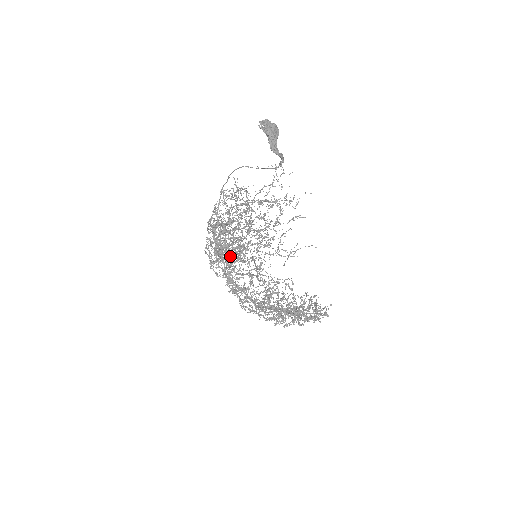
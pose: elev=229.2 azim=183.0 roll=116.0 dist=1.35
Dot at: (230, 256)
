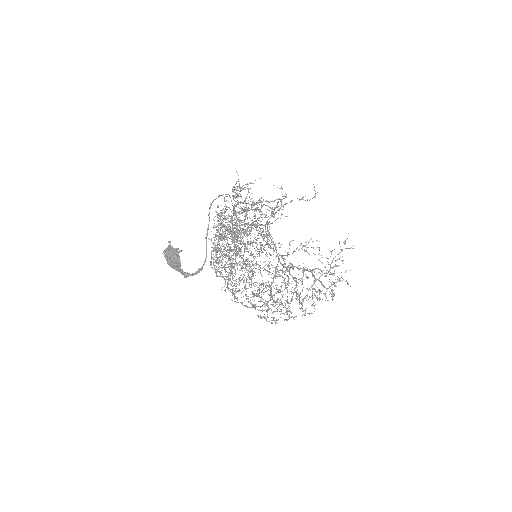
Dot at: occluded
